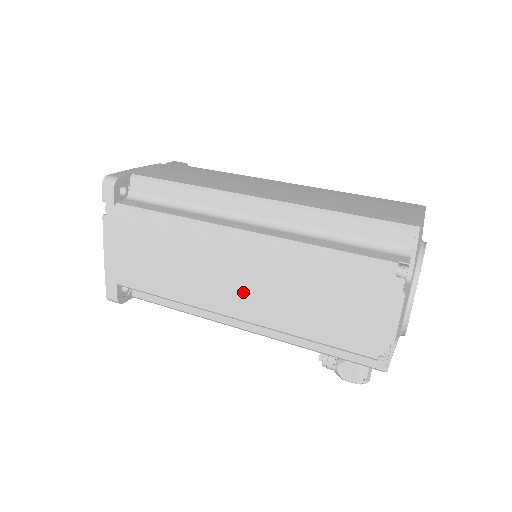
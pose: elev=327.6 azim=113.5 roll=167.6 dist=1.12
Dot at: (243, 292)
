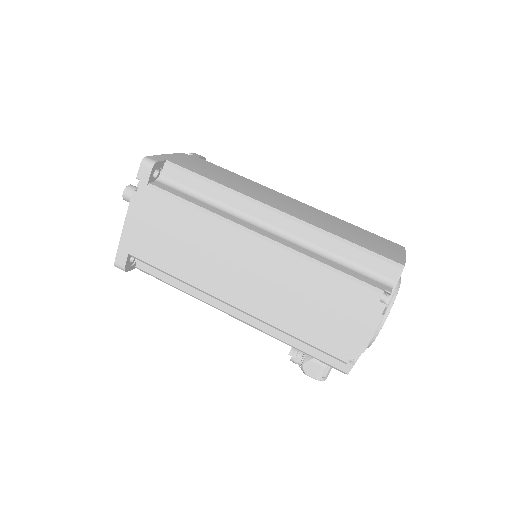
Dot at: (248, 286)
